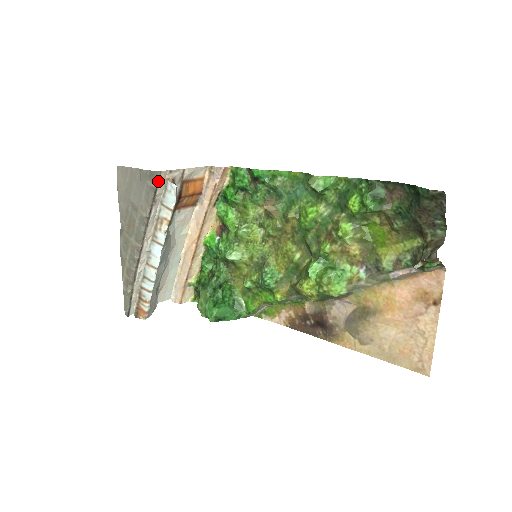
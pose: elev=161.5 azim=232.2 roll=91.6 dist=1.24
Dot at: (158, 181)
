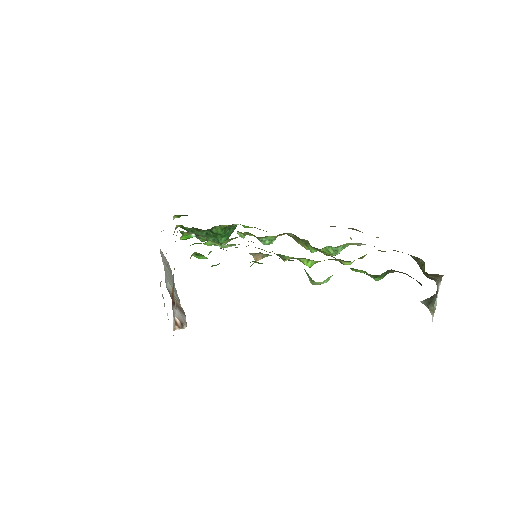
Dot at: occluded
